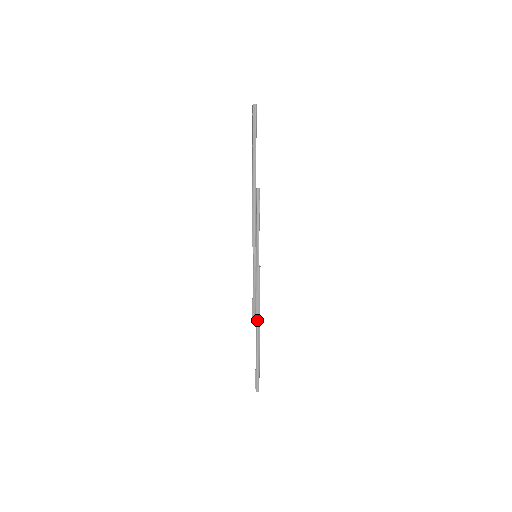
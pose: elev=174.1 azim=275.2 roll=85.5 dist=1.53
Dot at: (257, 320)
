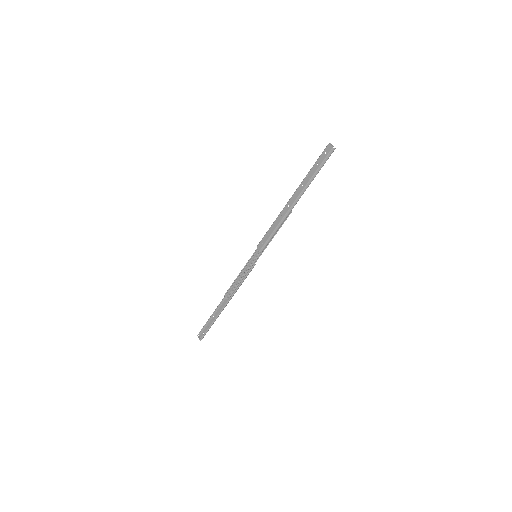
Dot at: (230, 299)
